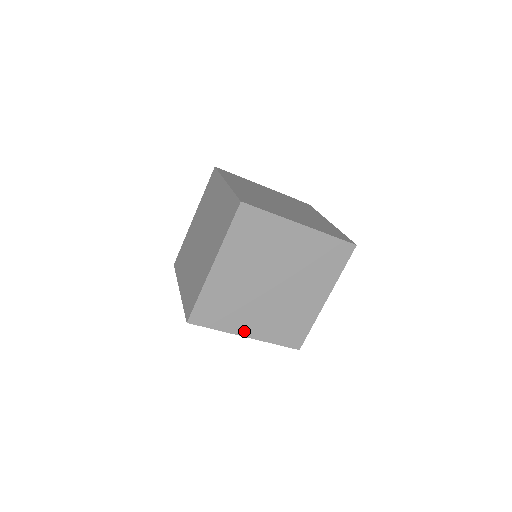
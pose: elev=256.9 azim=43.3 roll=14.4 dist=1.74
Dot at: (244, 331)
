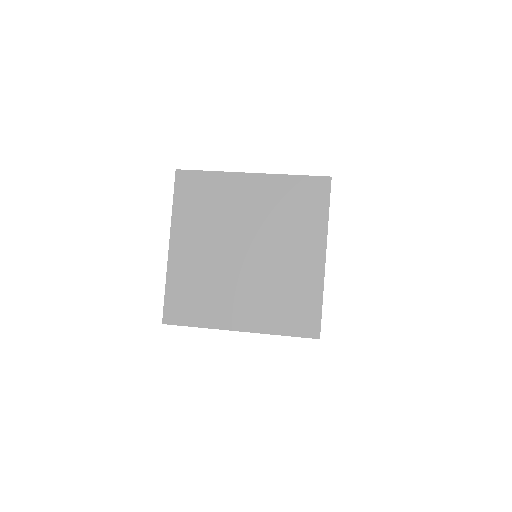
Dot at: occluded
